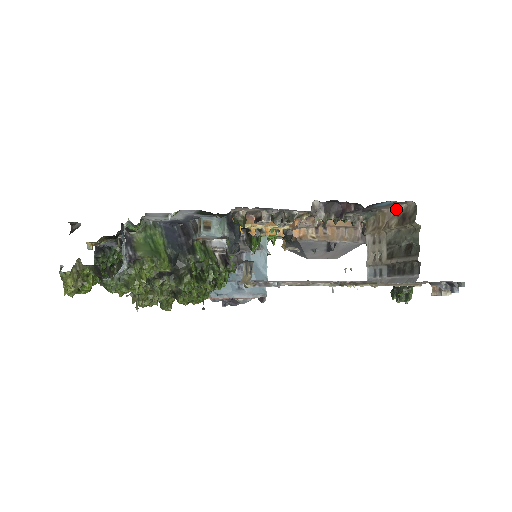
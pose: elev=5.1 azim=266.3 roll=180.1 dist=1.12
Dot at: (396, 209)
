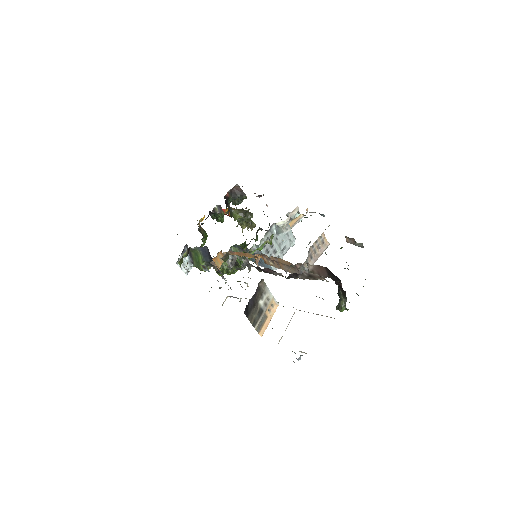
Dot at: occluded
